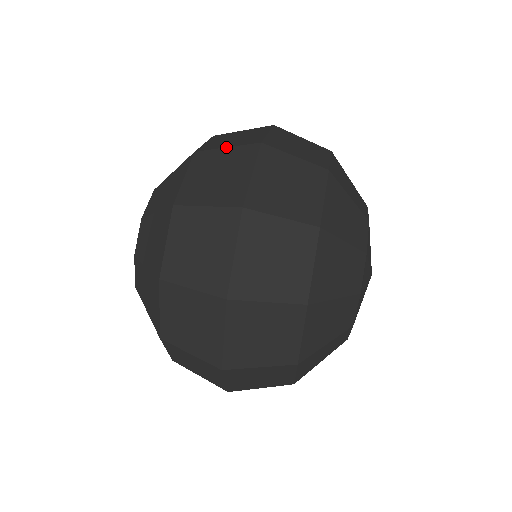
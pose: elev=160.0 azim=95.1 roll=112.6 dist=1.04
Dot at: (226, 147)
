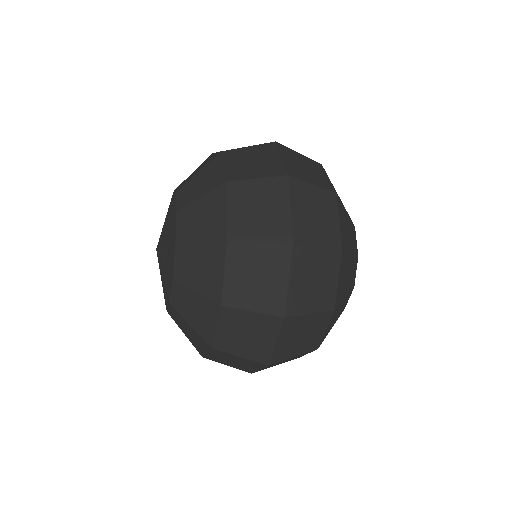
Dot at: (259, 242)
